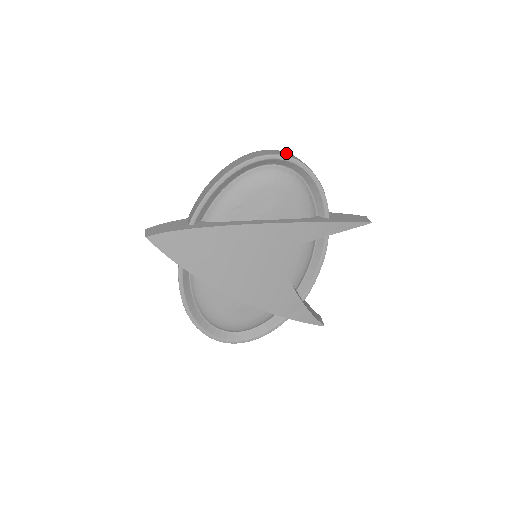
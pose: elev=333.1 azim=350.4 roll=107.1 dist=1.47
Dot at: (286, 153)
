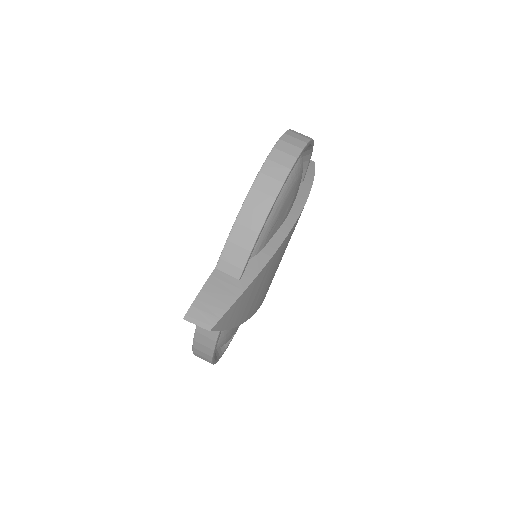
Dot at: (297, 133)
